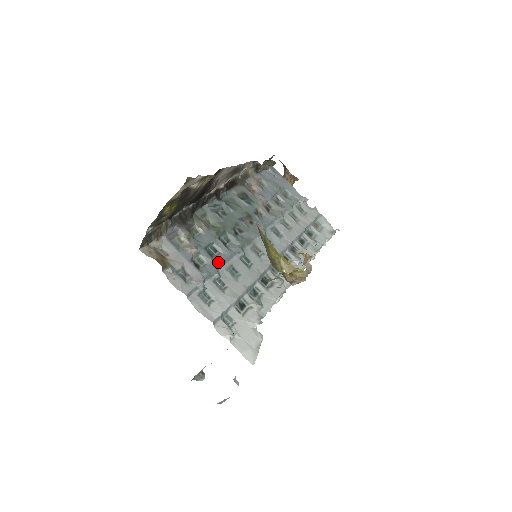
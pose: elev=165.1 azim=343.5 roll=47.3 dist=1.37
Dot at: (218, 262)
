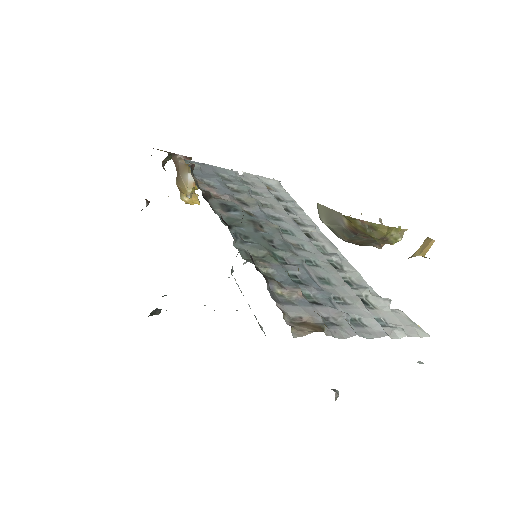
Dot at: (314, 284)
